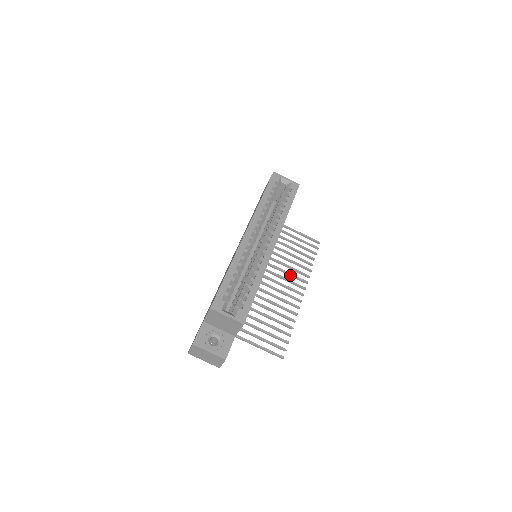
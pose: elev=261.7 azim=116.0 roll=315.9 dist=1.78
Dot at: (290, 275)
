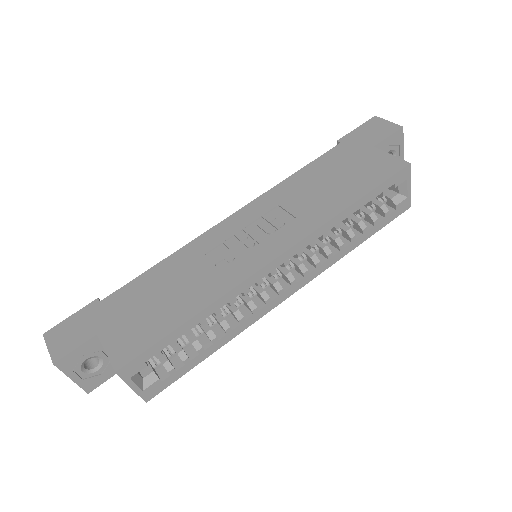
Dot at: occluded
